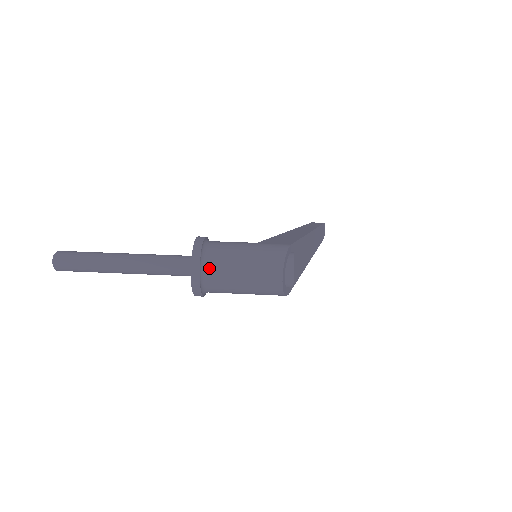
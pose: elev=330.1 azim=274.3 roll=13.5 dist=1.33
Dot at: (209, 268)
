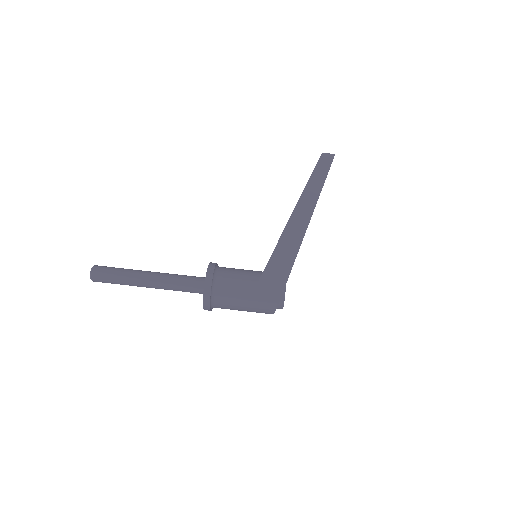
Dot at: occluded
